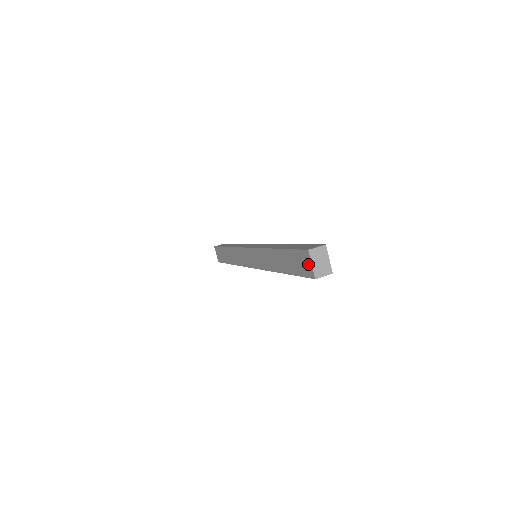
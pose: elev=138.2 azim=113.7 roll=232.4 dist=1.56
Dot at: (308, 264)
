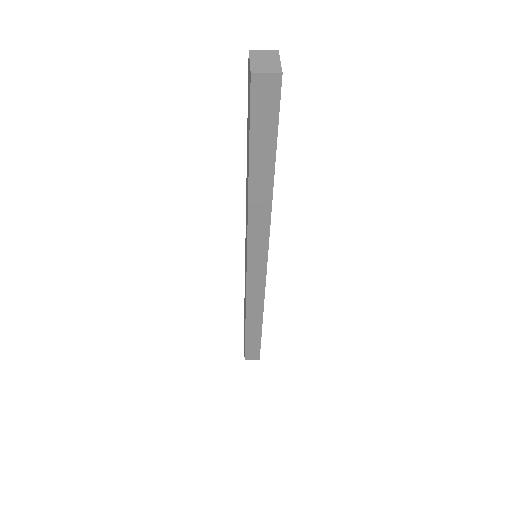
Dot at: (249, 72)
